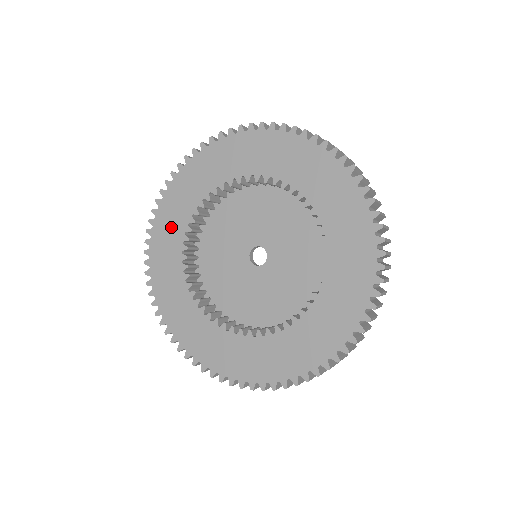
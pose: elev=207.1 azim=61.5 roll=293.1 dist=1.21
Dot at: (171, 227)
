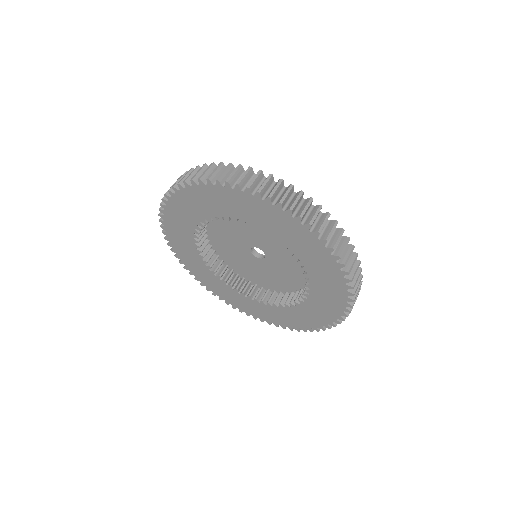
Dot at: (183, 244)
